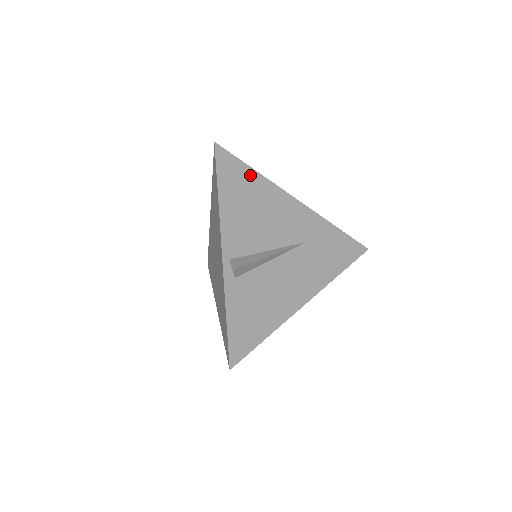
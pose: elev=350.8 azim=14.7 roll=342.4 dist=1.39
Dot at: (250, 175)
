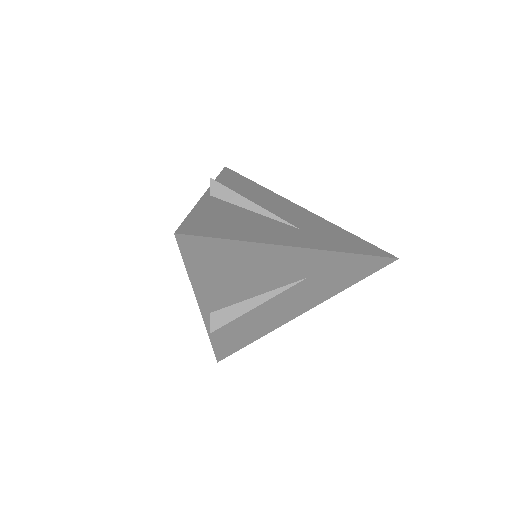
Dot at: (231, 247)
